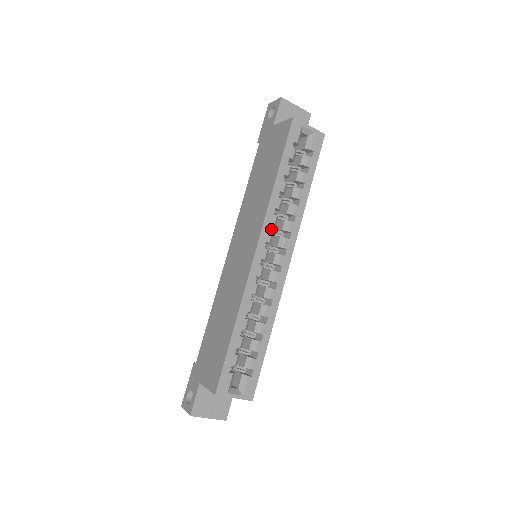
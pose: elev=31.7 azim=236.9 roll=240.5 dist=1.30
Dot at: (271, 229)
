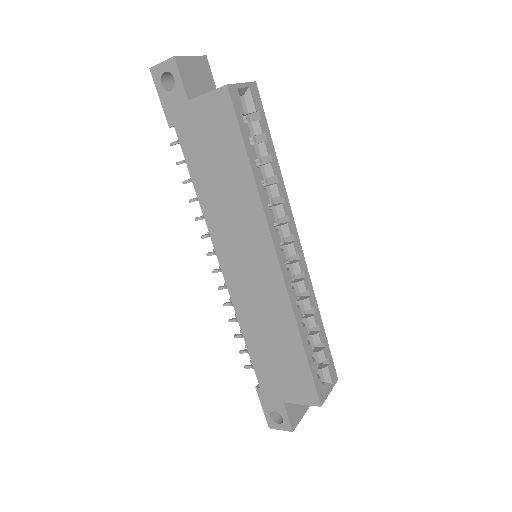
Dot at: occluded
